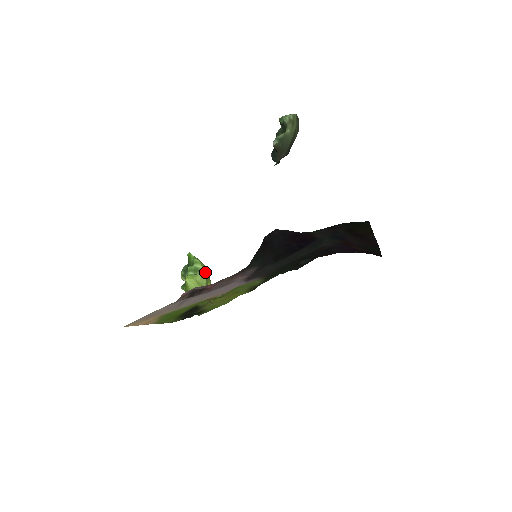
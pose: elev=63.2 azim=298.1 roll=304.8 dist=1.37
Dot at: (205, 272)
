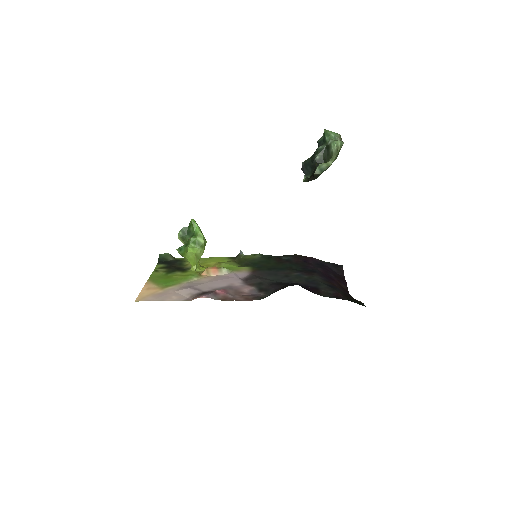
Dot at: (204, 246)
